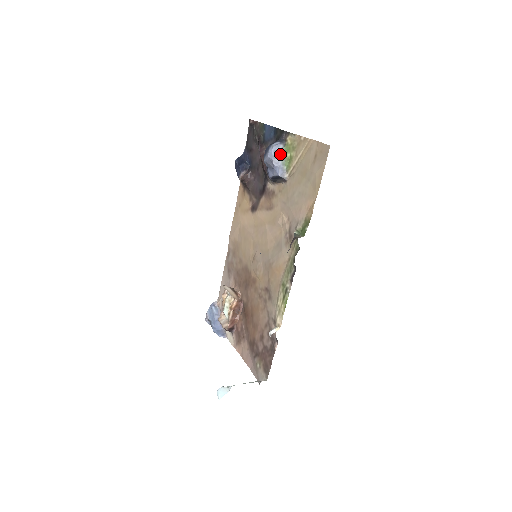
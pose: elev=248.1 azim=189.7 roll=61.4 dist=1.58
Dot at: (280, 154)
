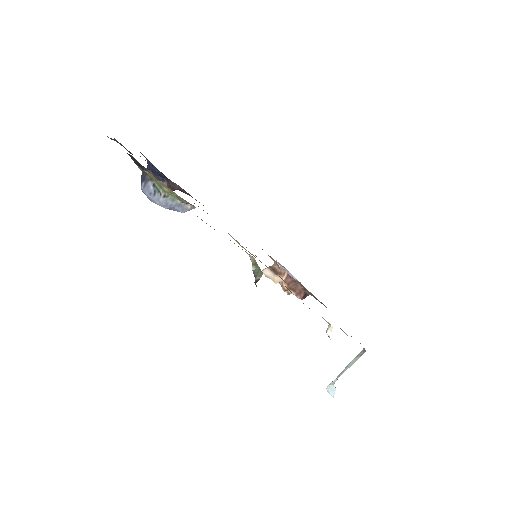
Dot at: (158, 193)
